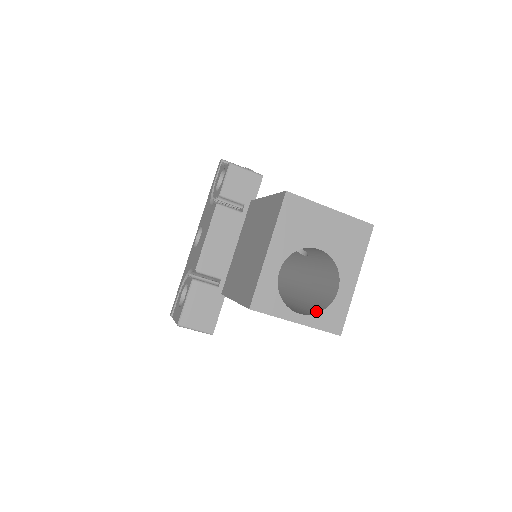
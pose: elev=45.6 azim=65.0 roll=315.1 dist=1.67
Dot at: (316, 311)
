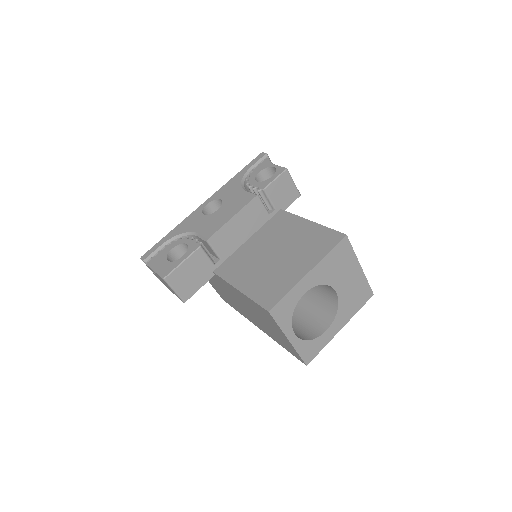
Dot at: (303, 337)
